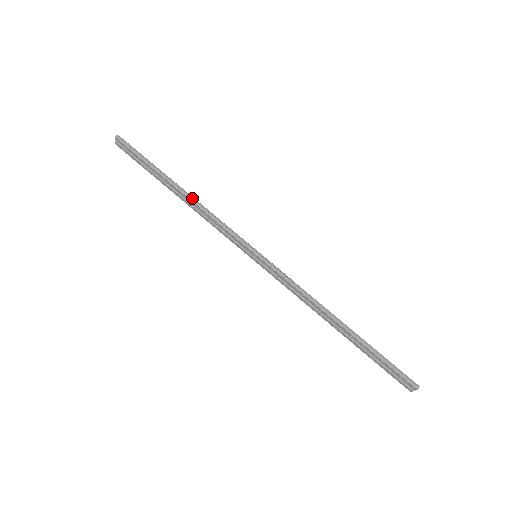
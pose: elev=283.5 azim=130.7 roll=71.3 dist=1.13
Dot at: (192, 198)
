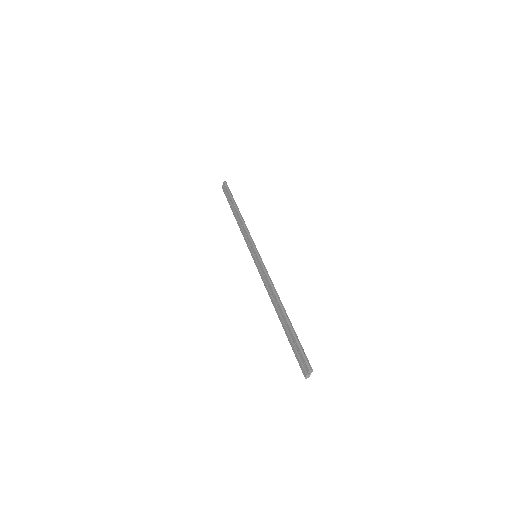
Dot at: (241, 216)
